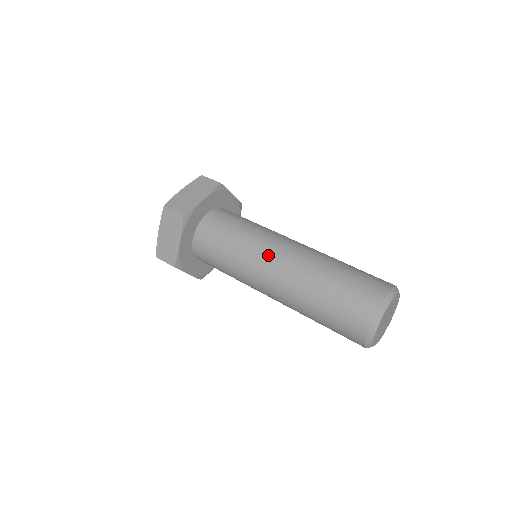
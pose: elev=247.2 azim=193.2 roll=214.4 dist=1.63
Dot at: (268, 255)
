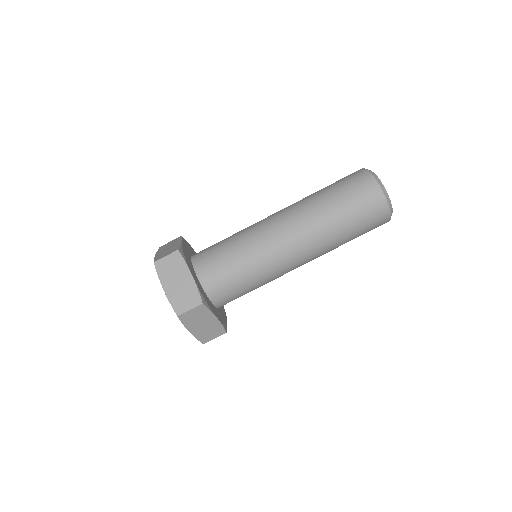
Dot at: (268, 224)
